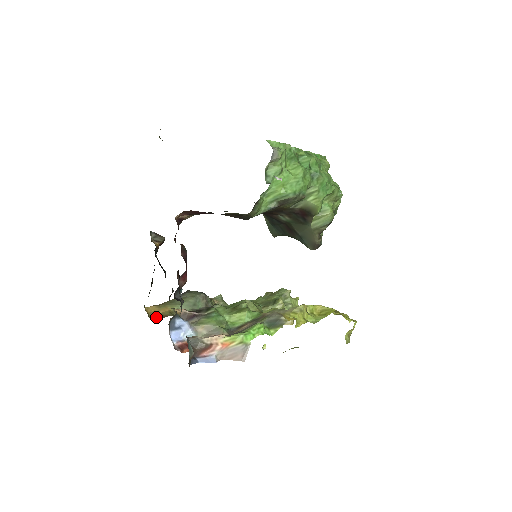
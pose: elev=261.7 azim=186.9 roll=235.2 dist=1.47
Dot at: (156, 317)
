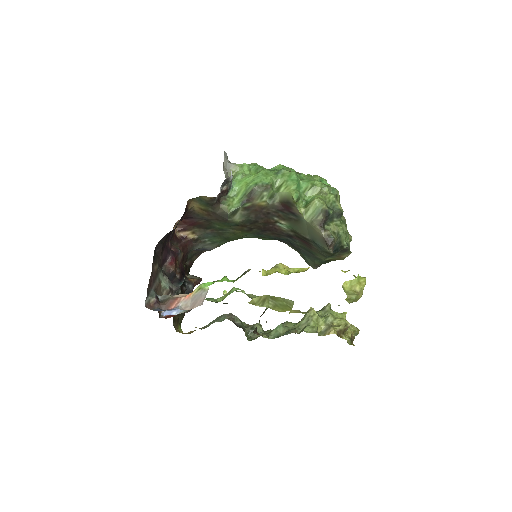
Dot at: occluded
